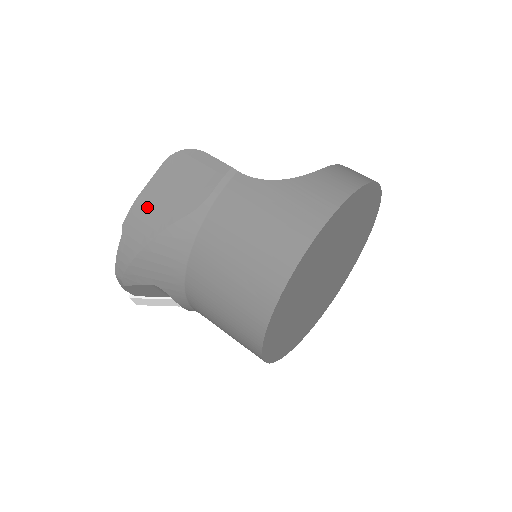
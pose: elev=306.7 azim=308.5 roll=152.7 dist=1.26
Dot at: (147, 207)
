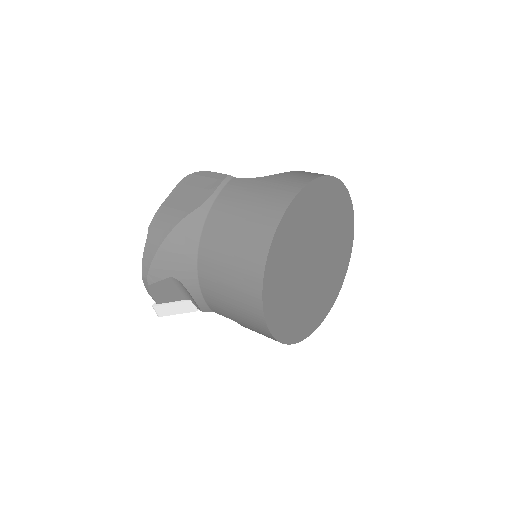
Dot at: (167, 211)
